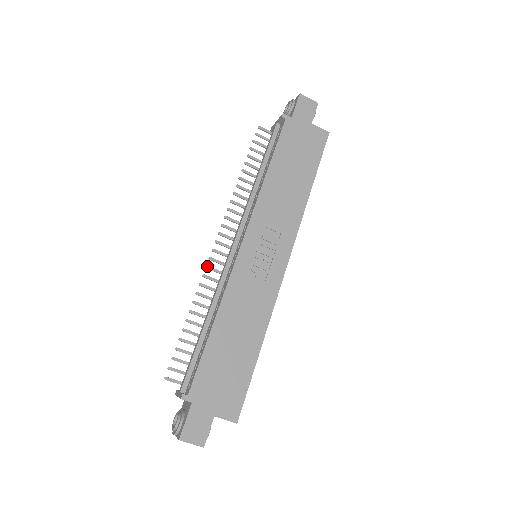
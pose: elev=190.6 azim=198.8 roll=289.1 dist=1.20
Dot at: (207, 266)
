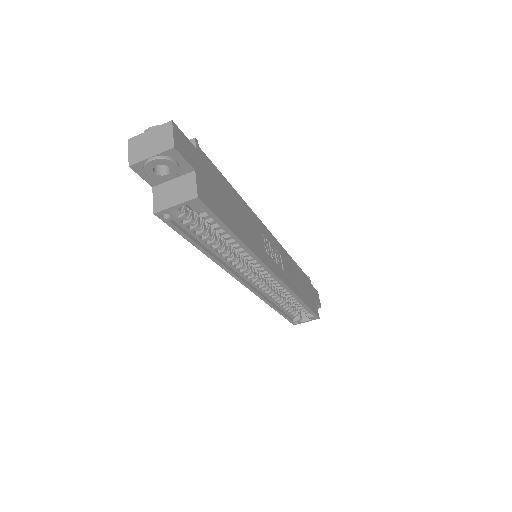
Dot at: occluded
